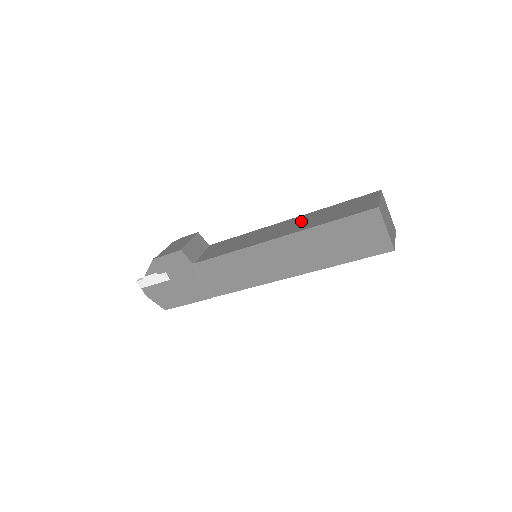
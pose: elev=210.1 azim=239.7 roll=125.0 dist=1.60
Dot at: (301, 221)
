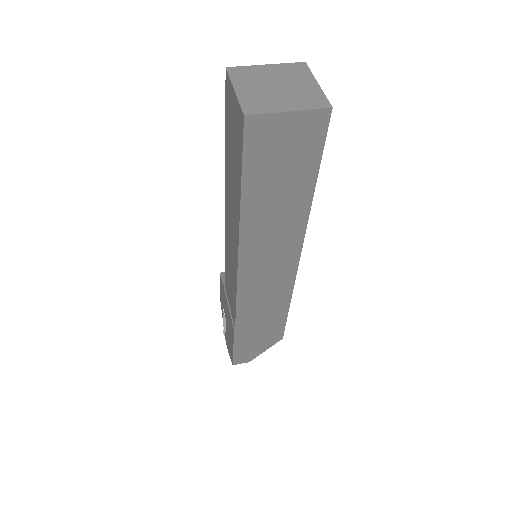
Dot at: occluded
